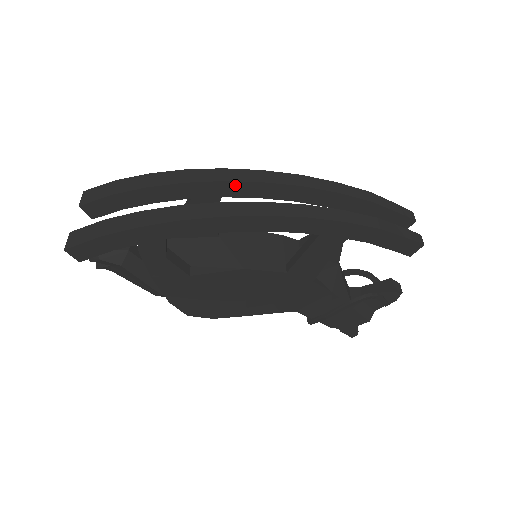
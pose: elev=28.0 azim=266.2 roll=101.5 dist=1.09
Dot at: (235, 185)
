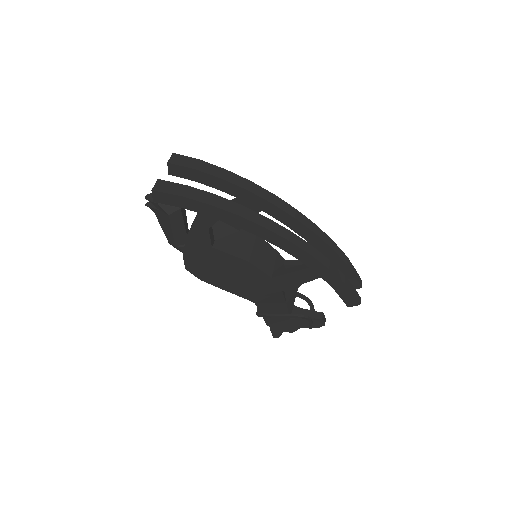
Dot at: (277, 210)
